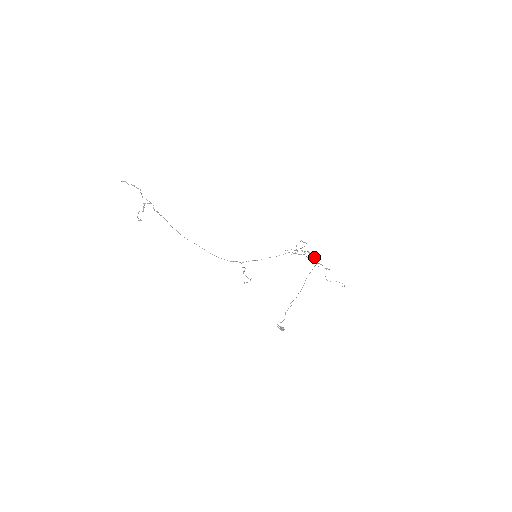
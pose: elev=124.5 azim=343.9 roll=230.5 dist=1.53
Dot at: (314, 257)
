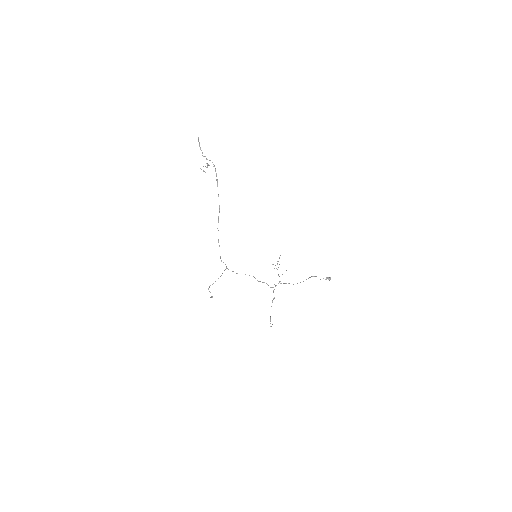
Dot at: occluded
